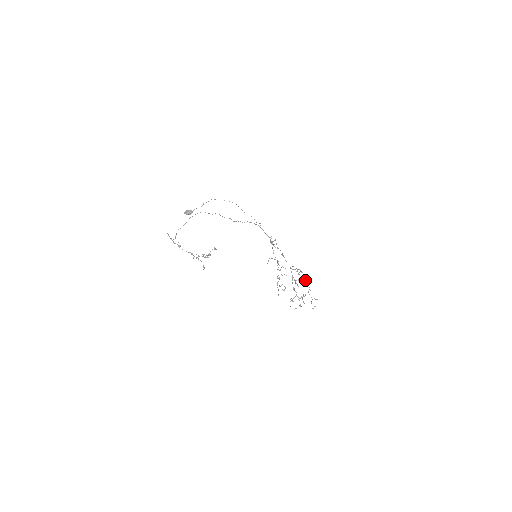
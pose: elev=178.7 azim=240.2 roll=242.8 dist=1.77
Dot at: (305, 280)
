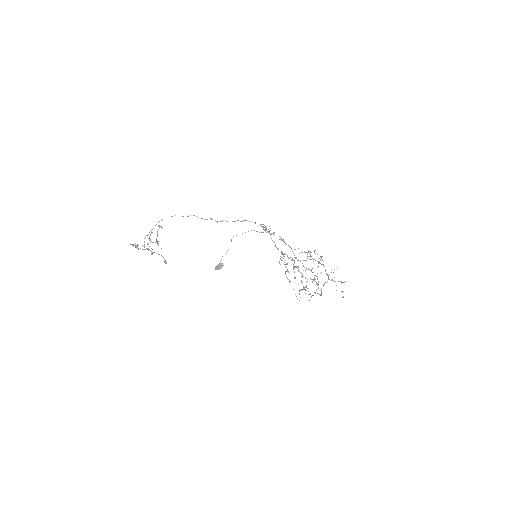
Dot at: occluded
